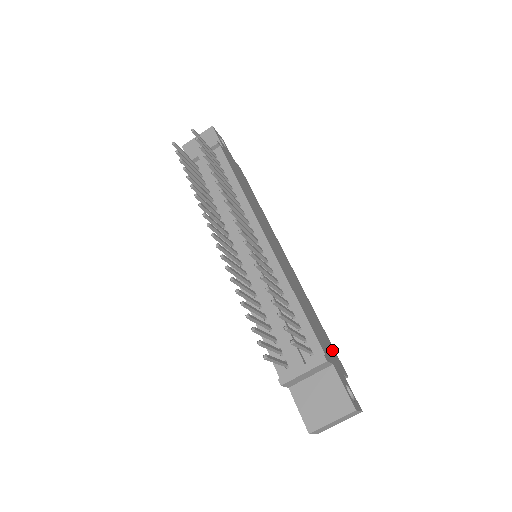
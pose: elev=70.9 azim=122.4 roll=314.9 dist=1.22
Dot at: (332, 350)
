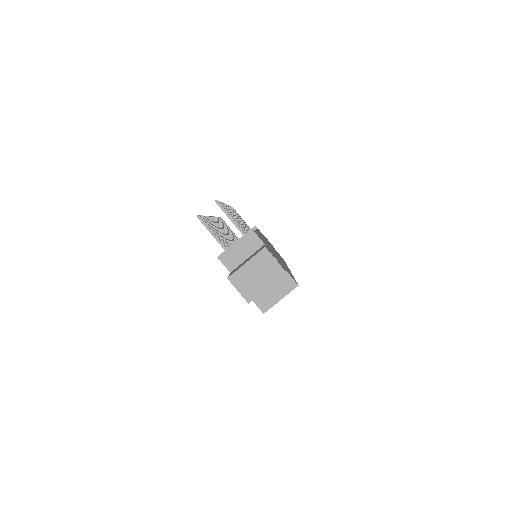
Dot at: occluded
